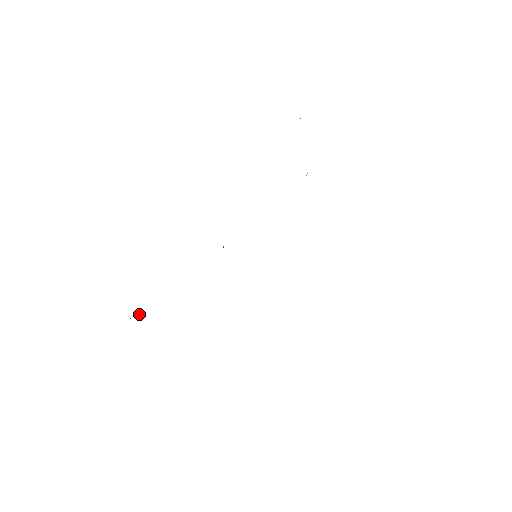
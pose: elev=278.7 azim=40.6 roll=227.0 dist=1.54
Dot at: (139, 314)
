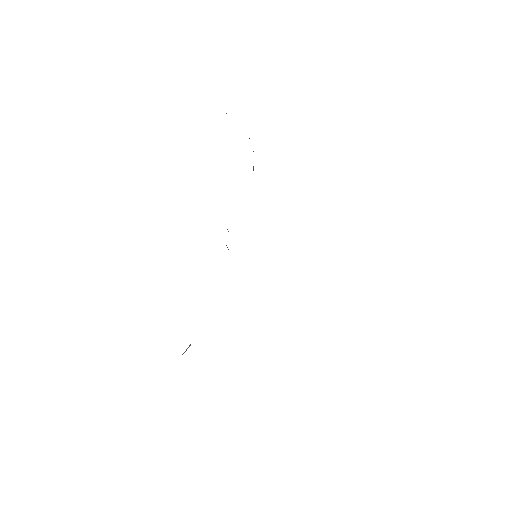
Dot at: (187, 348)
